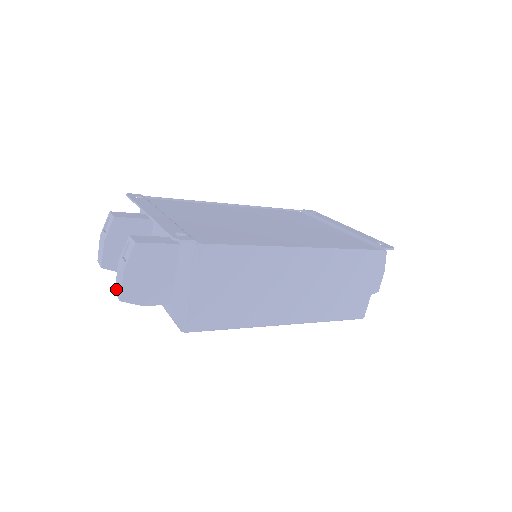
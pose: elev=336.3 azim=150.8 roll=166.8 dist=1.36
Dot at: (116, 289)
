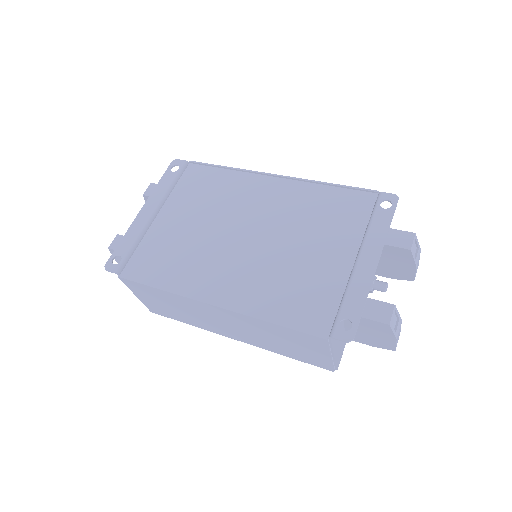
Dot at: occluded
